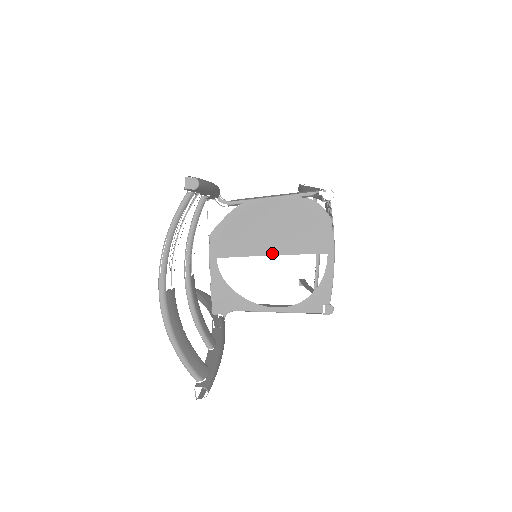
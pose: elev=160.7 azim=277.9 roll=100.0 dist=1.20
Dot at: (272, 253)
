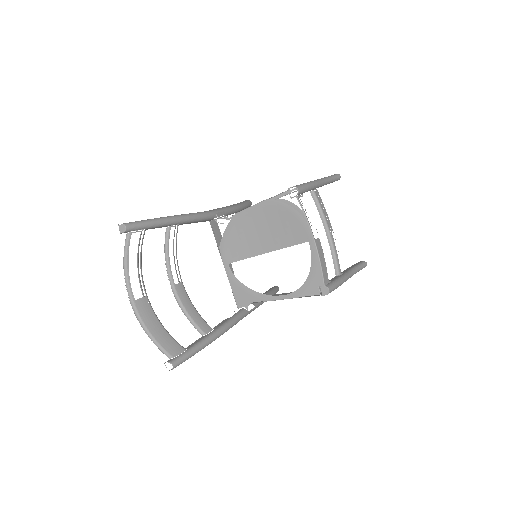
Dot at: (266, 251)
